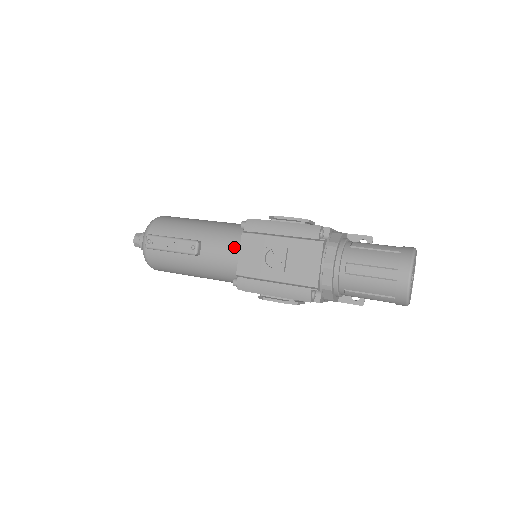
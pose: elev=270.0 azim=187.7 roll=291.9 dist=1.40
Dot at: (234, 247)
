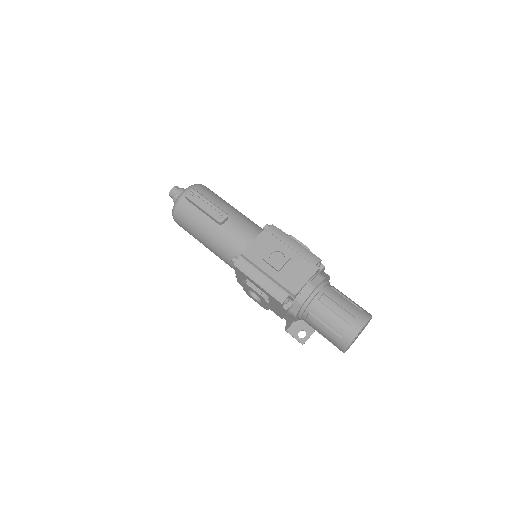
Dot at: (251, 235)
